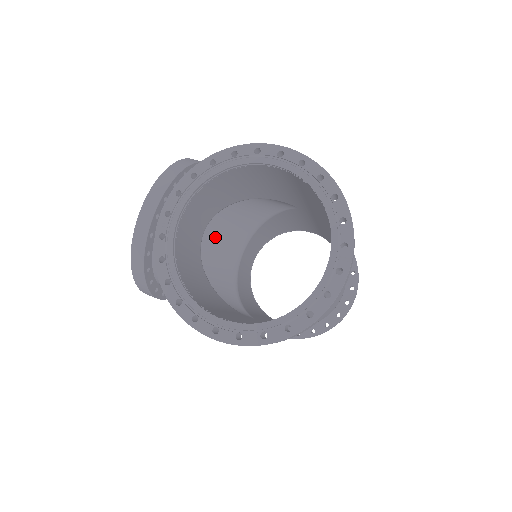
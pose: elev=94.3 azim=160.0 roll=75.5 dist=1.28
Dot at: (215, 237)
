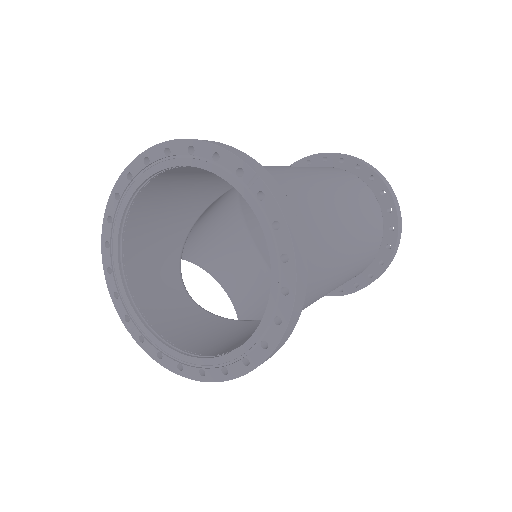
Dot at: (235, 276)
